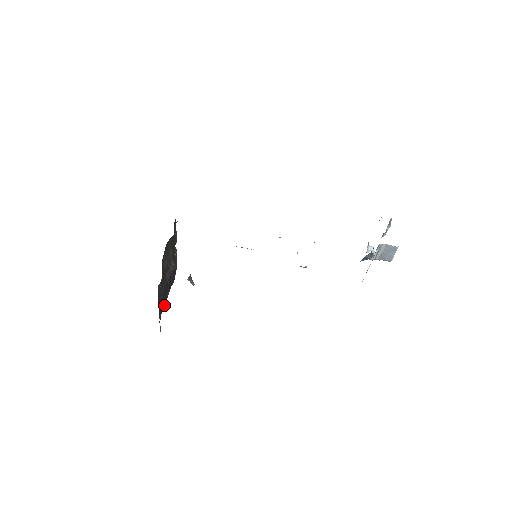
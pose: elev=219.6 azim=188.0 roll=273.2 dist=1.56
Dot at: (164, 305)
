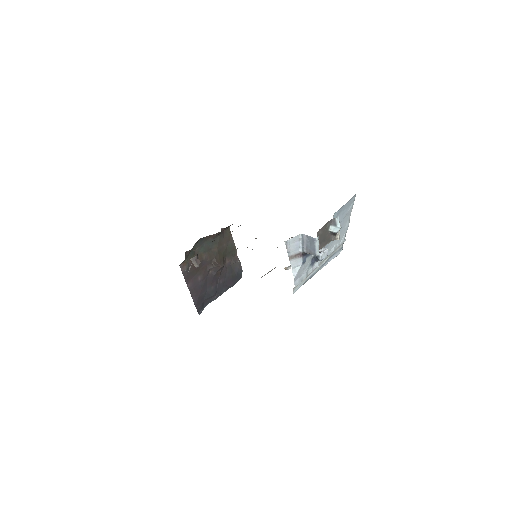
Dot at: (214, 299)
